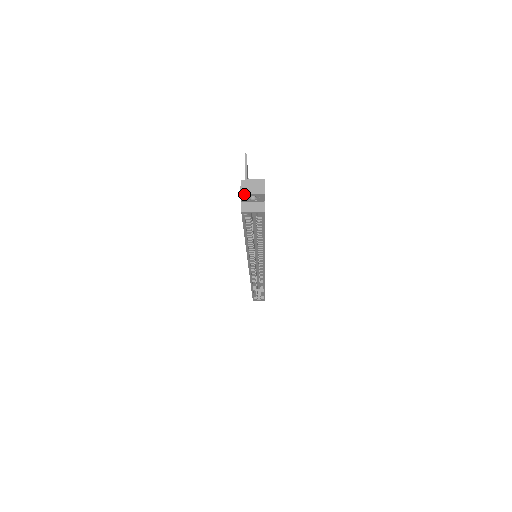
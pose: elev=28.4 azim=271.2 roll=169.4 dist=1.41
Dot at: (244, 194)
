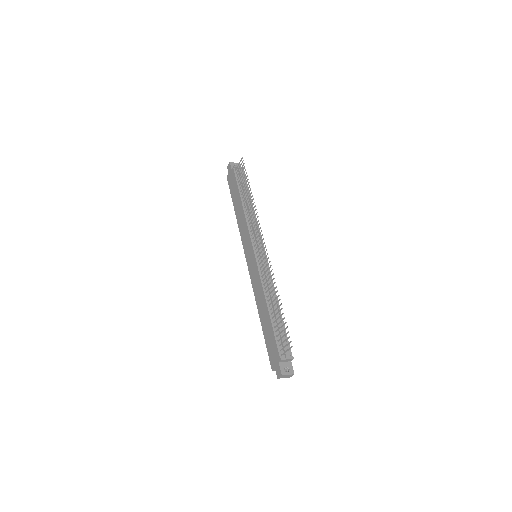
Dot at: (279, 378)
